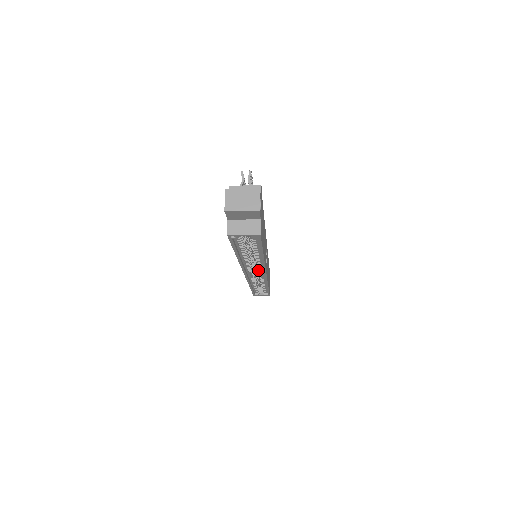
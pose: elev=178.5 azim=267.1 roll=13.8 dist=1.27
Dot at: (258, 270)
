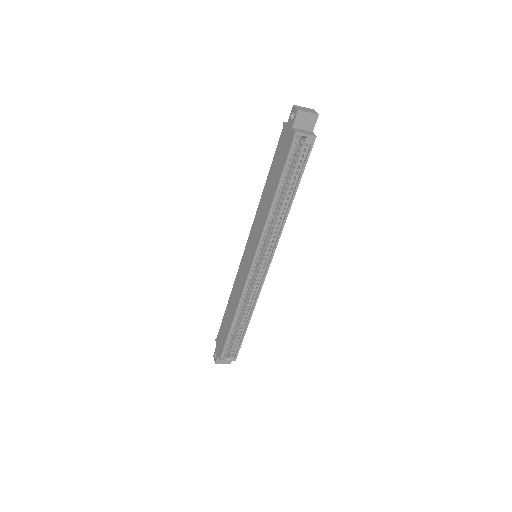
Dot at: (265, 255)
